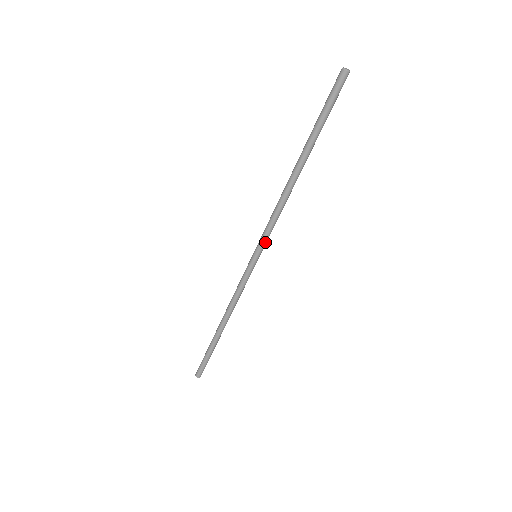
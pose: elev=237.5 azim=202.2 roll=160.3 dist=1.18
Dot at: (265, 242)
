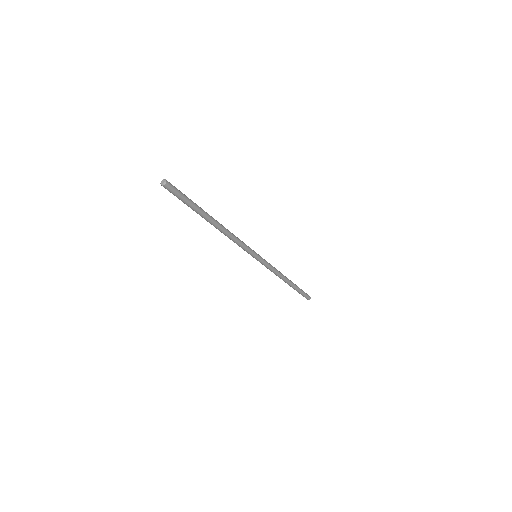
Dot at: (248, 252)
